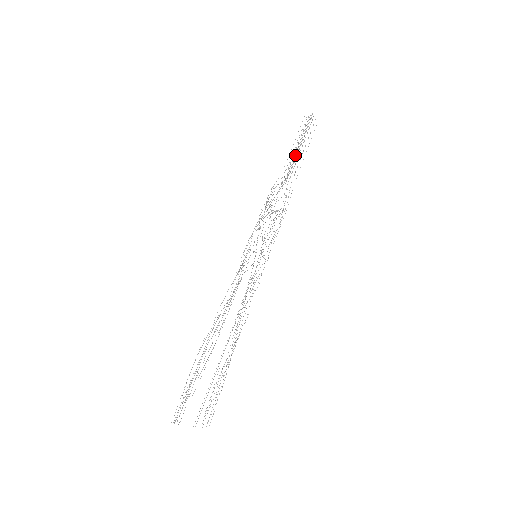
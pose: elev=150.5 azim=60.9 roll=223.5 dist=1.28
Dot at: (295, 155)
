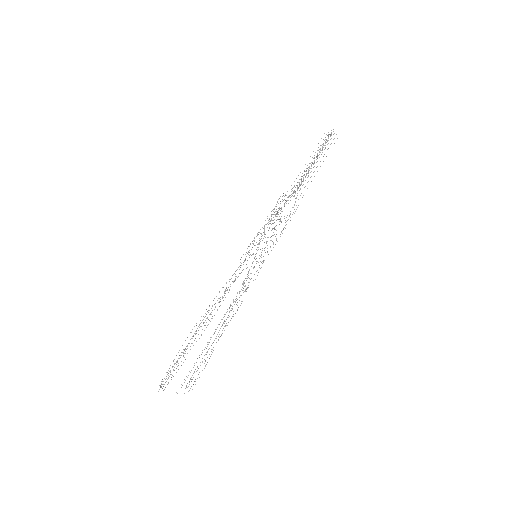
Dot at: occluded
